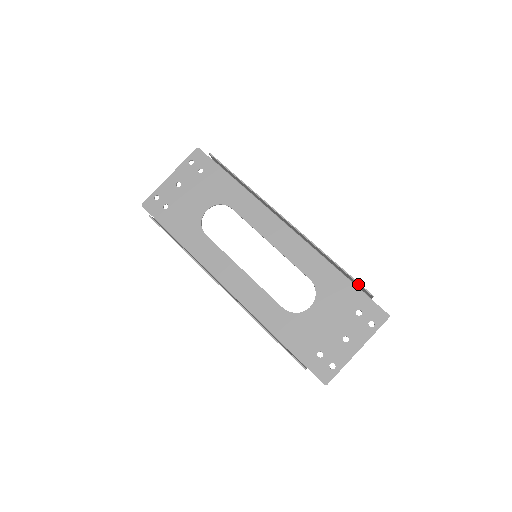
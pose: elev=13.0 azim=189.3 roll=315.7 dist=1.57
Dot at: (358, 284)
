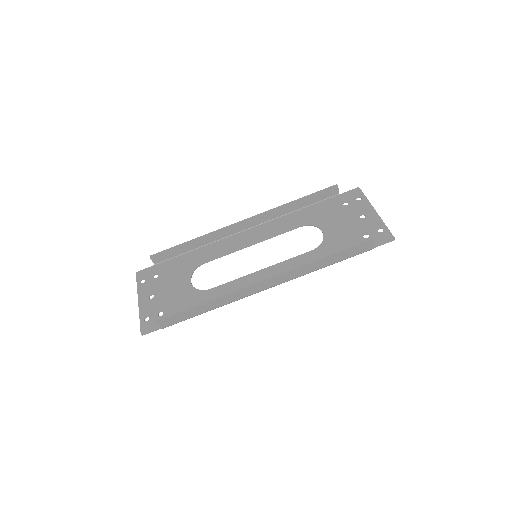
Dot at: (323, 191)
